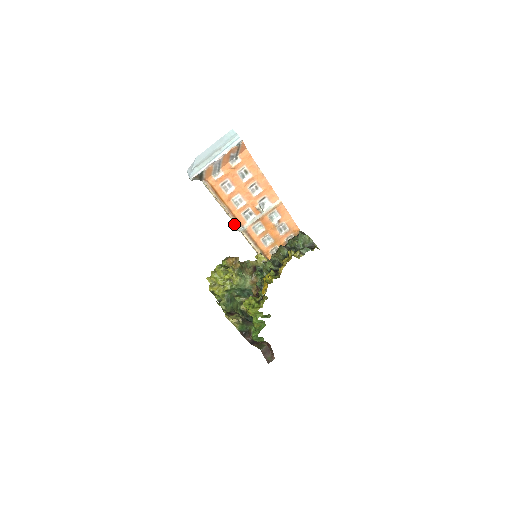
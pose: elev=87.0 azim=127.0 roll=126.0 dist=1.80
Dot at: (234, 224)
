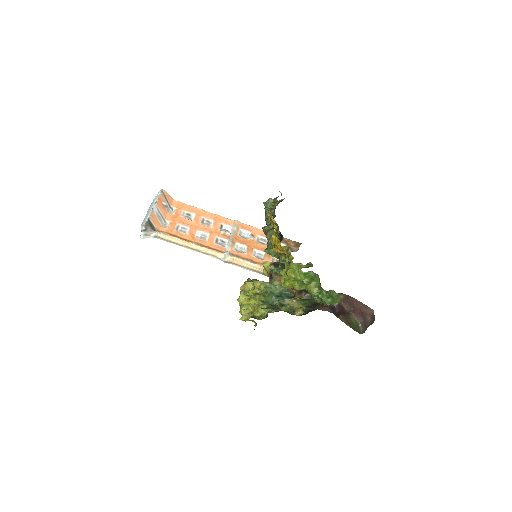
Dot at: (217, 257)
